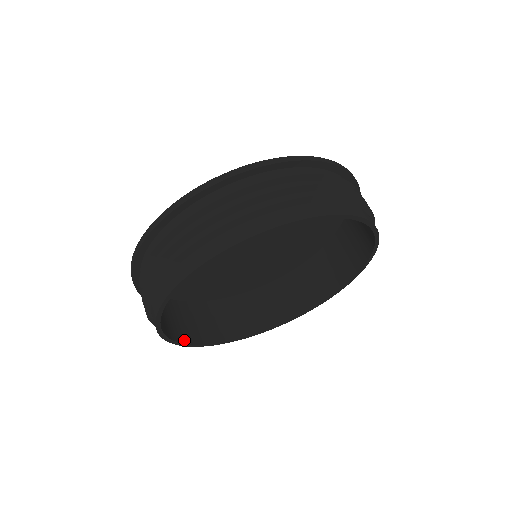
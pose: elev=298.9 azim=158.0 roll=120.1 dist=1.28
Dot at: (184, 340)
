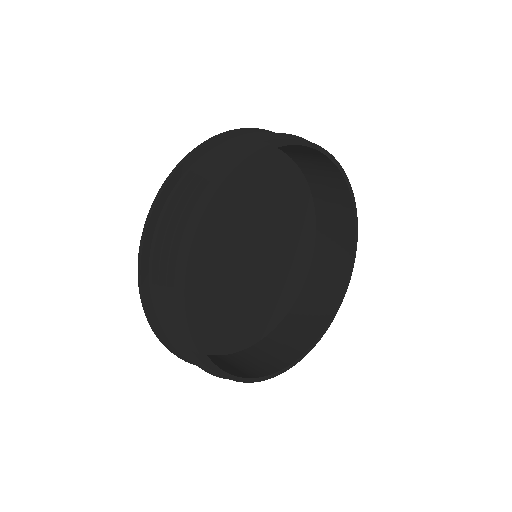
Dot at: (231, 374)
